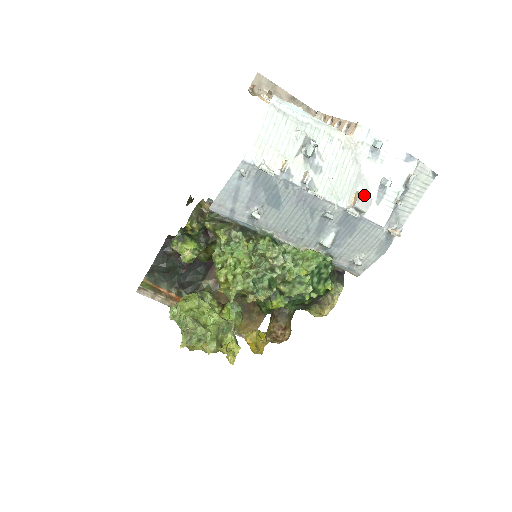
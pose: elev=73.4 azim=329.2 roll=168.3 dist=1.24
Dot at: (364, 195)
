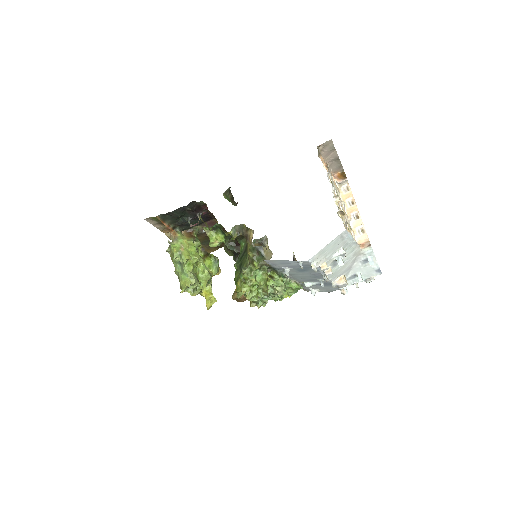
Dot at: (346, 283)
